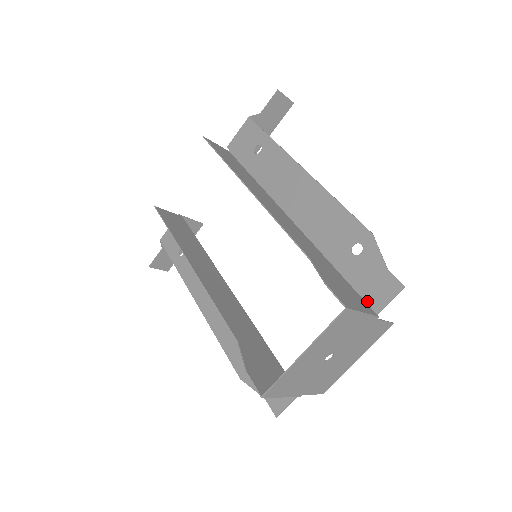
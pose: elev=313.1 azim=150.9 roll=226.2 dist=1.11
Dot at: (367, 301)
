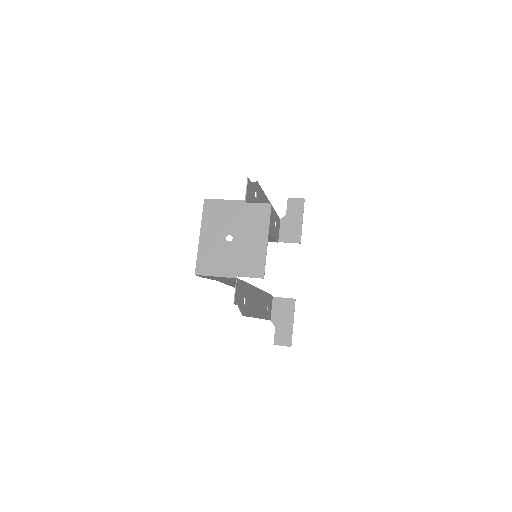
Dot at: occluded
